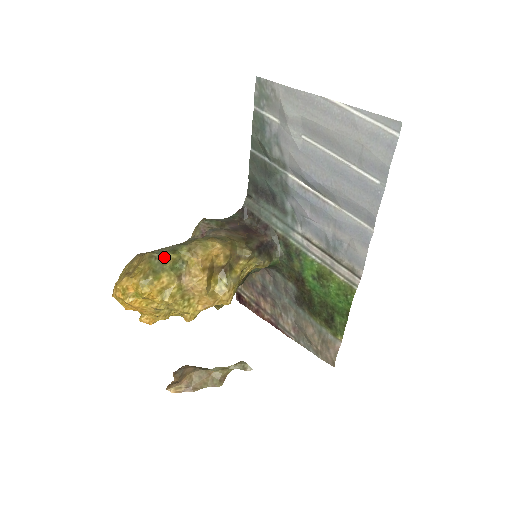
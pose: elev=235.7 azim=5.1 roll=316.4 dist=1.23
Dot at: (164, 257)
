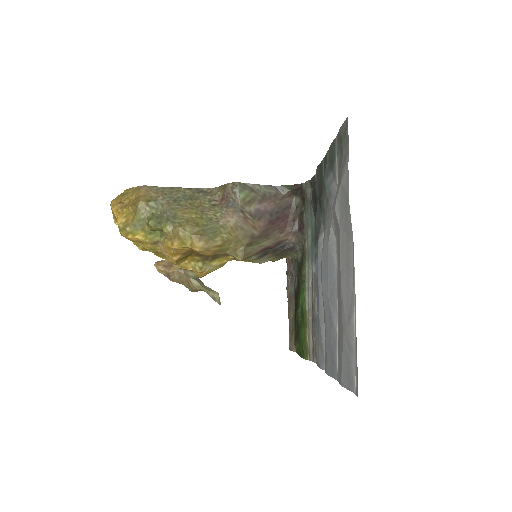
Dot at: (149, 220)
